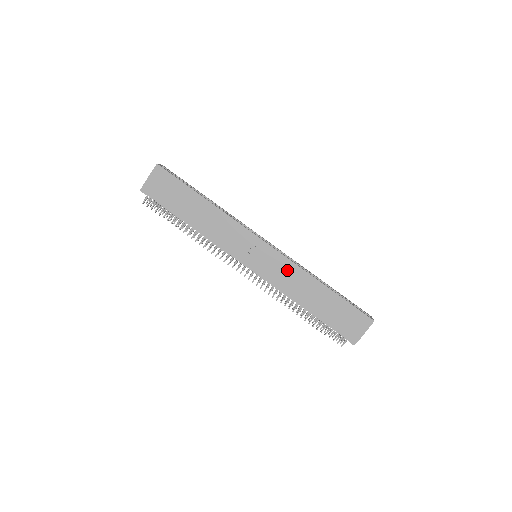
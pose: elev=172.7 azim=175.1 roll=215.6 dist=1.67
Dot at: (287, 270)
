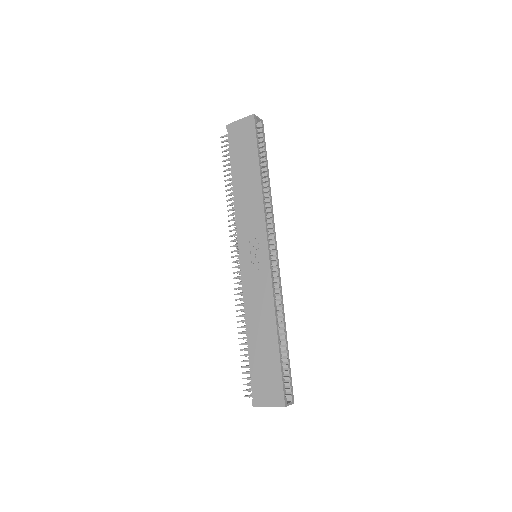
Dot at: (263, 290)
